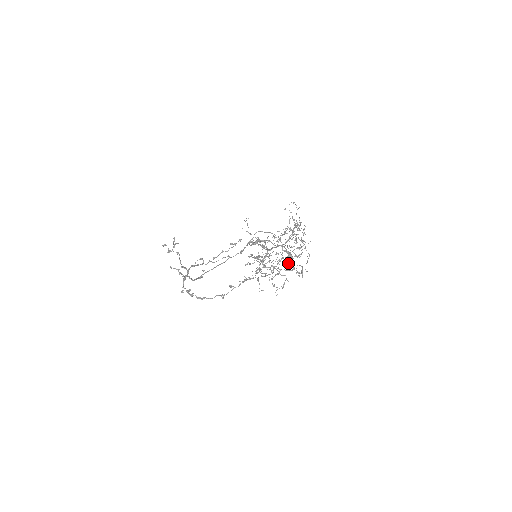
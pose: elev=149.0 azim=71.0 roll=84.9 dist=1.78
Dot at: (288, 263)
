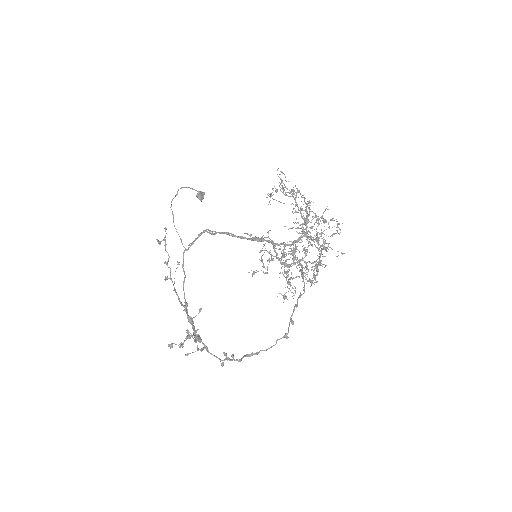
Dot at: occluded
